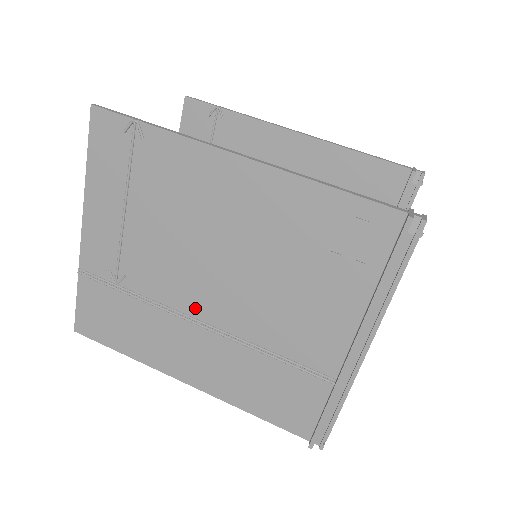
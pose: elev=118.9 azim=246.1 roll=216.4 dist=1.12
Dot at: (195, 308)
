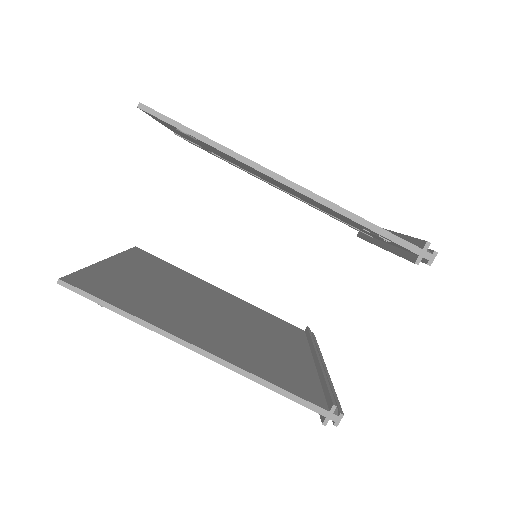
Dot at: occluded
